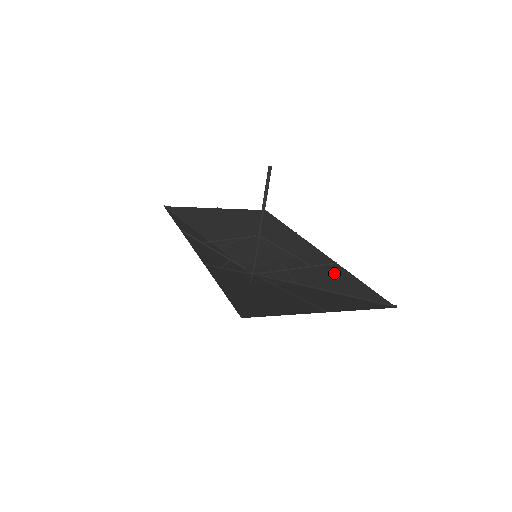
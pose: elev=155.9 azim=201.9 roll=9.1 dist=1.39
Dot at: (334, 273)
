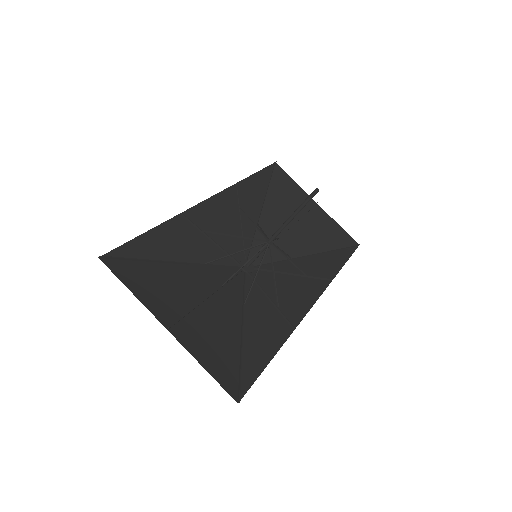
Dot at: (276, 331)
